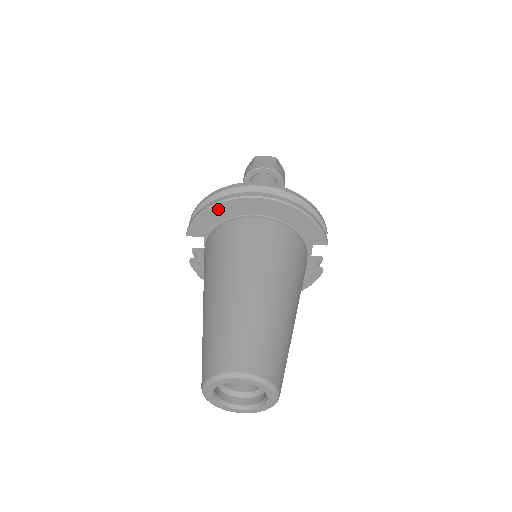
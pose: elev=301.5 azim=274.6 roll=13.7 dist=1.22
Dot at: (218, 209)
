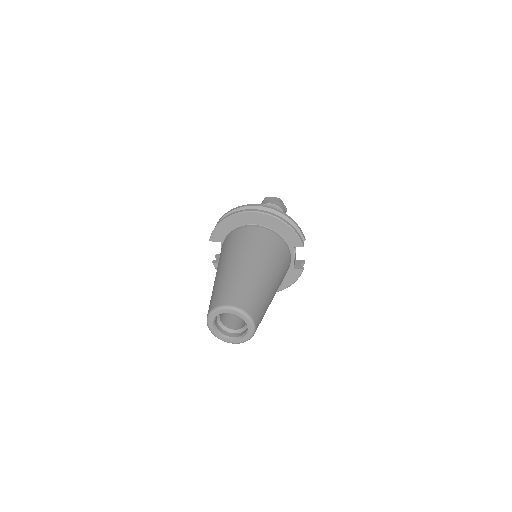
Dot at: (229, 221)
